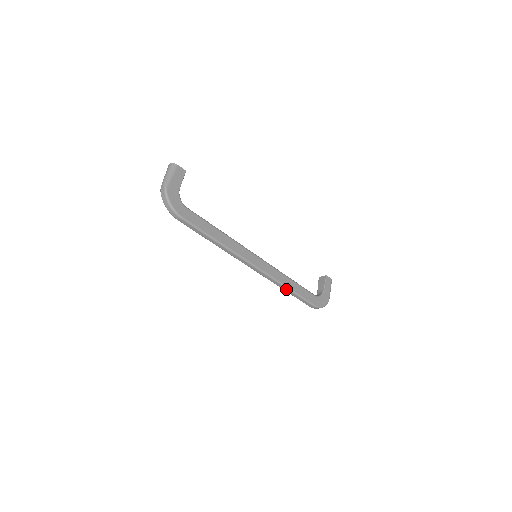
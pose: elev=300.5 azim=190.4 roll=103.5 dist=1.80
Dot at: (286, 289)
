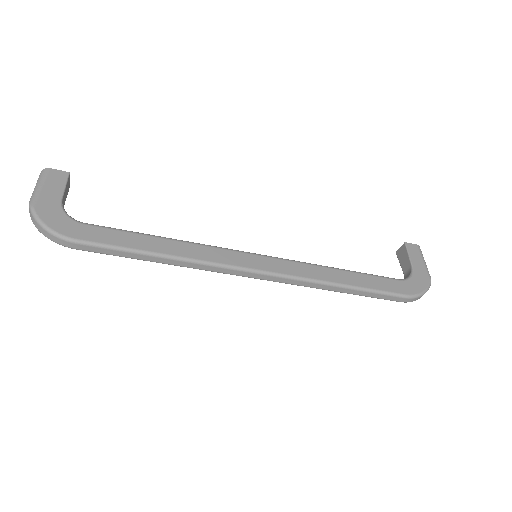
Dot at: (338, 288)
